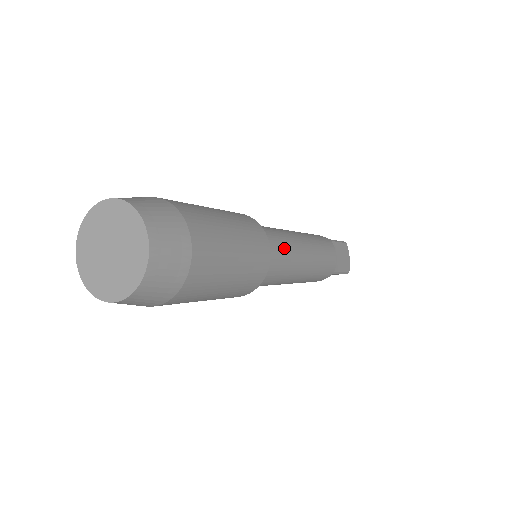
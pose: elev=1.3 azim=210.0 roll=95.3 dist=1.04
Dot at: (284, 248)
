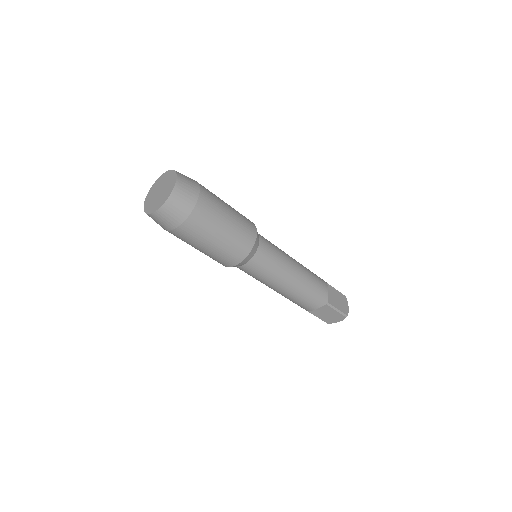
Dot at: (273, 248)
